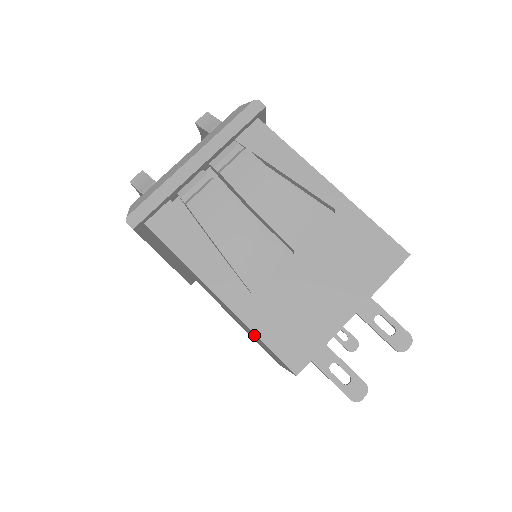
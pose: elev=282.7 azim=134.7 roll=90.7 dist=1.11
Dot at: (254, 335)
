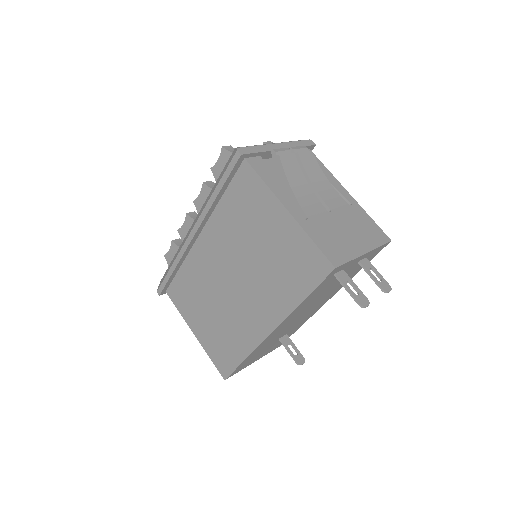
Dot at: (289, 260)
